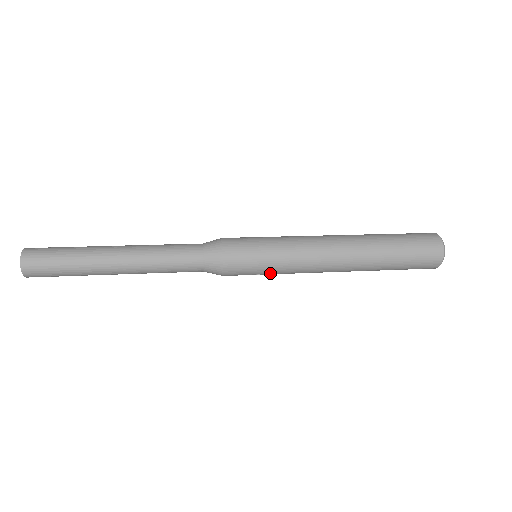
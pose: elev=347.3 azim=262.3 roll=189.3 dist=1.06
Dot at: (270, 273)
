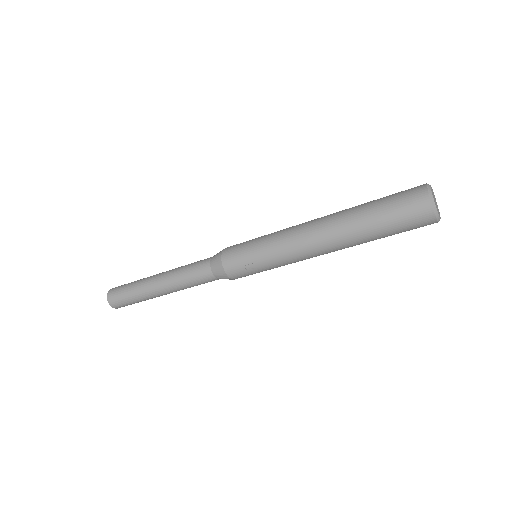
Dot at: (260, 258)
